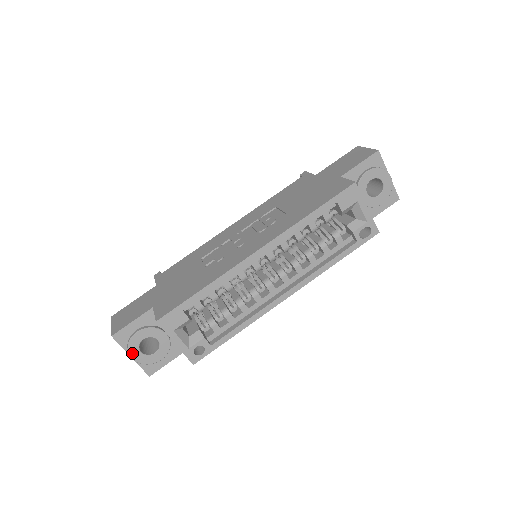
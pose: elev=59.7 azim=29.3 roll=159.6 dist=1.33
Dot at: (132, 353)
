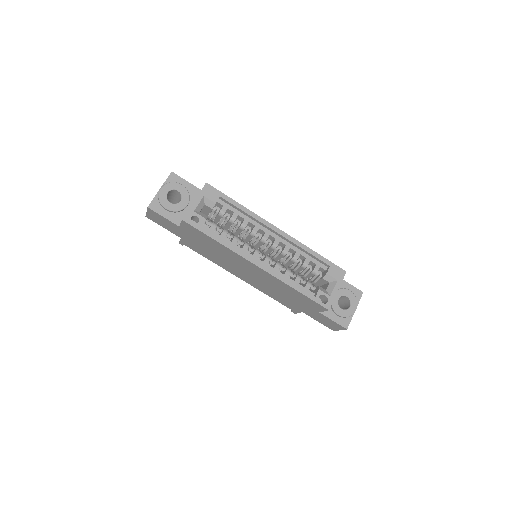
Dot at: (165, 187)
